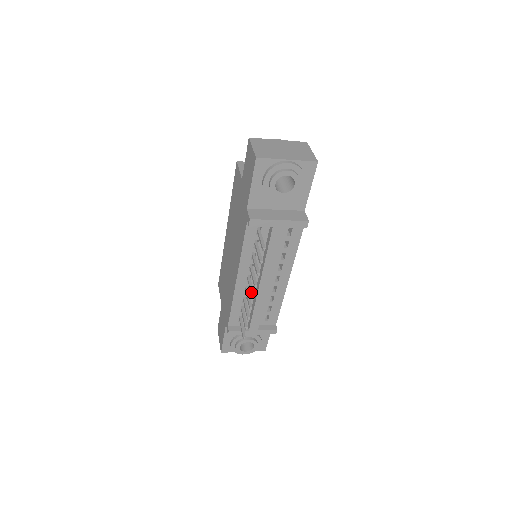
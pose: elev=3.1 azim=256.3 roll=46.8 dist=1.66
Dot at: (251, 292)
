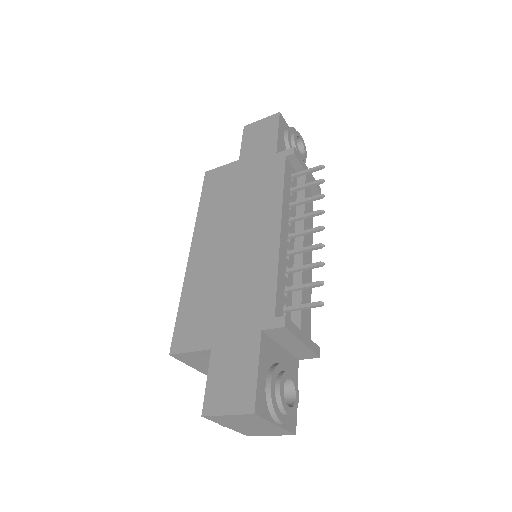
Dot at: occluded
